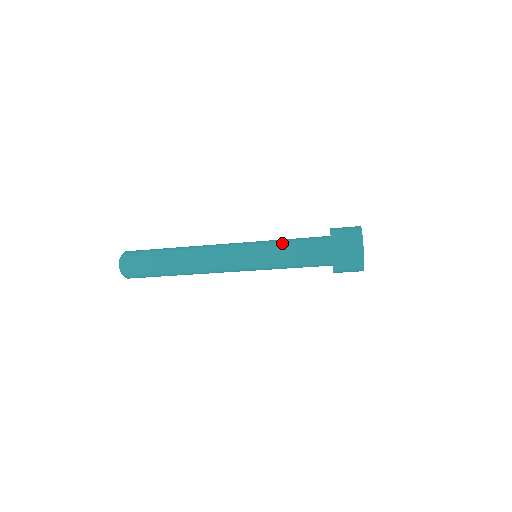
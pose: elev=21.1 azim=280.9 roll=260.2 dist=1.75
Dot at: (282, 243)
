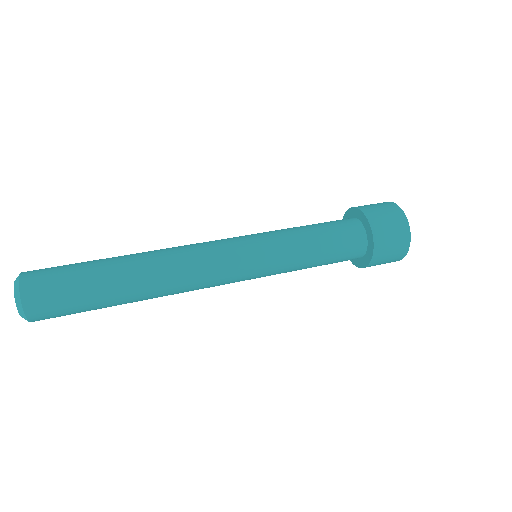
Dot at: (304, 252)
